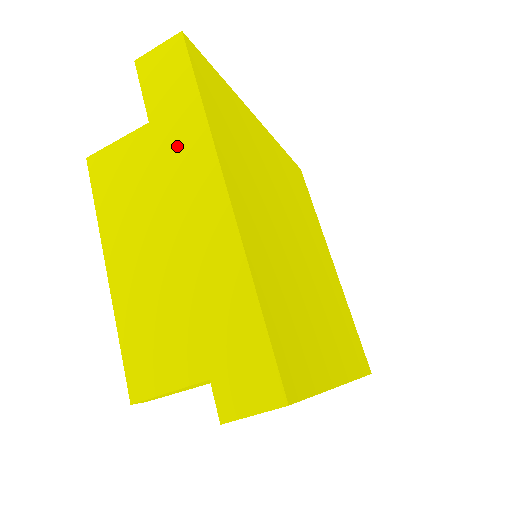
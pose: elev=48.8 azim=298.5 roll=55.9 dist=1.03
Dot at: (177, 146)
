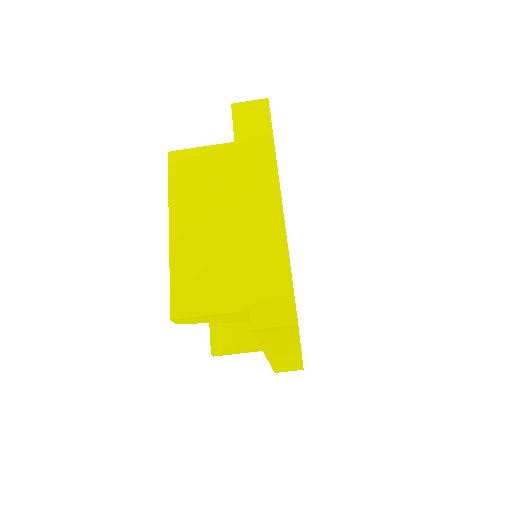
Dot at: (252, 163)
